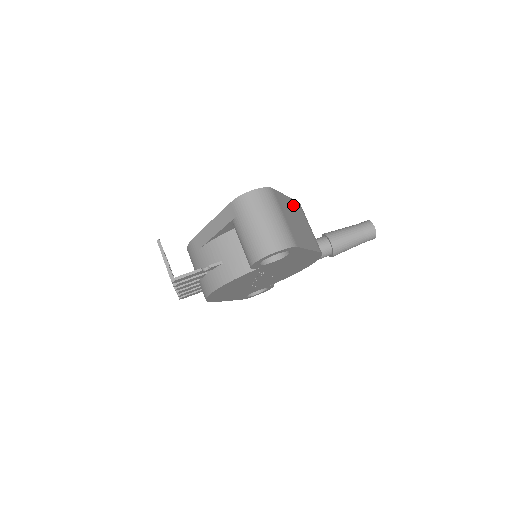
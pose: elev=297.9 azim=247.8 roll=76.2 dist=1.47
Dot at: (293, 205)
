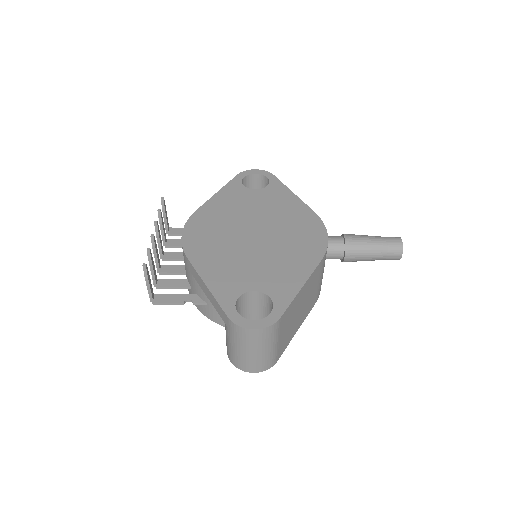
Dot at: (307, 285)
